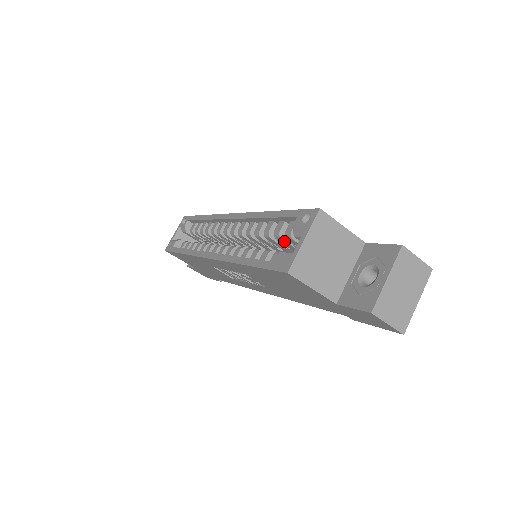
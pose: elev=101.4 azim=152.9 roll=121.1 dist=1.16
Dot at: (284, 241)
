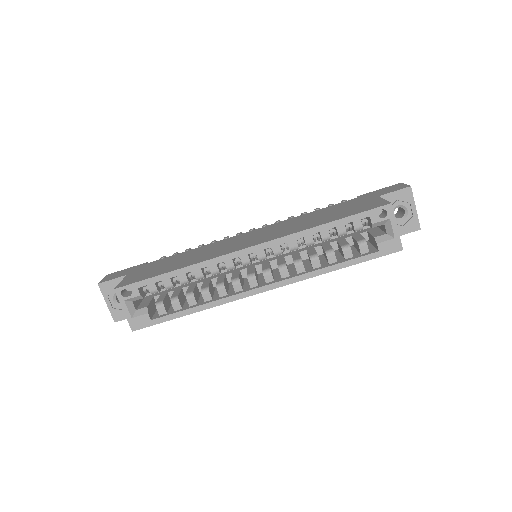
Dot at: (345, 234)
